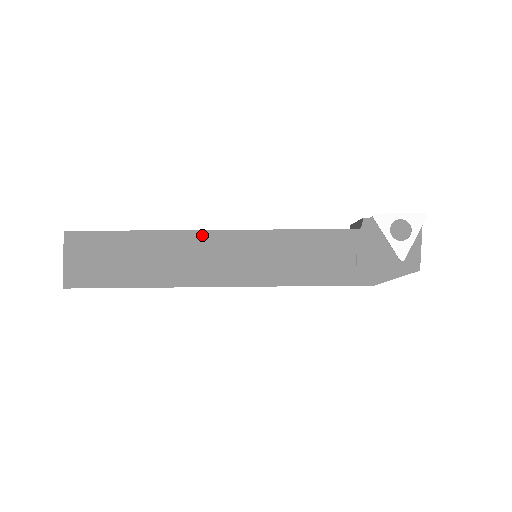
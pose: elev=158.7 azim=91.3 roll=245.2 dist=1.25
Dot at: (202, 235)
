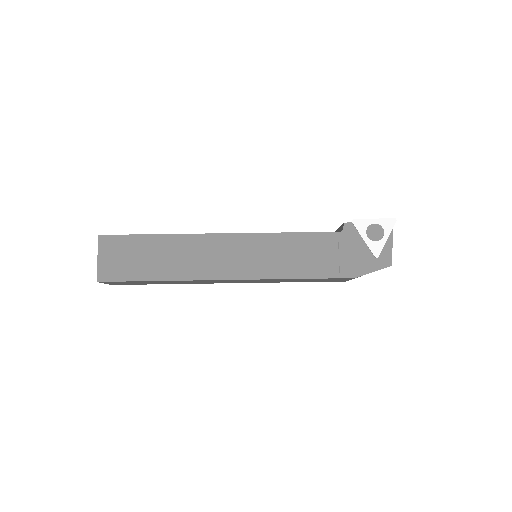
Dot at: (211, 237)
